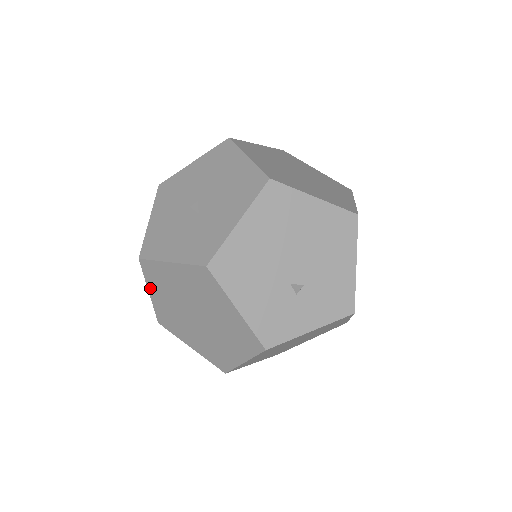
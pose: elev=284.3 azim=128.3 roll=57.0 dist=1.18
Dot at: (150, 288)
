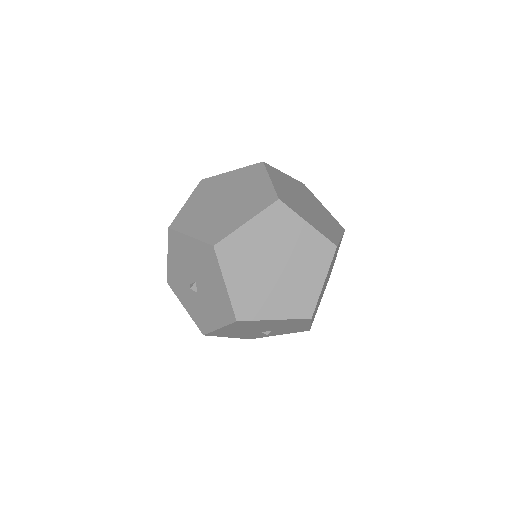
Dot at: occluded
